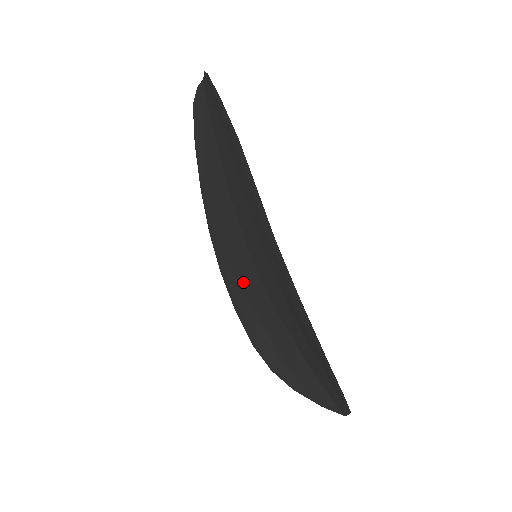
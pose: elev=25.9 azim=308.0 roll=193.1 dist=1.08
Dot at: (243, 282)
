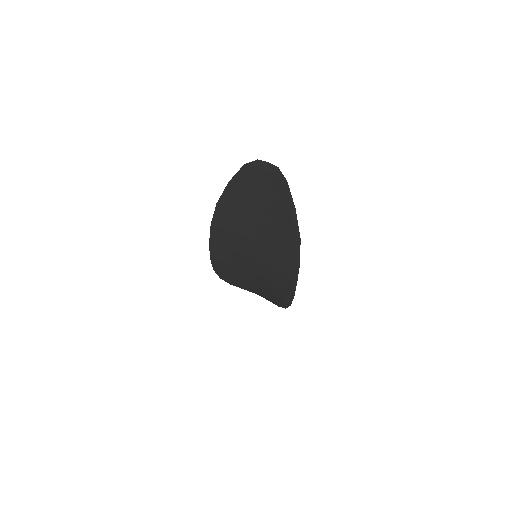
Dot at: (233, 257)
